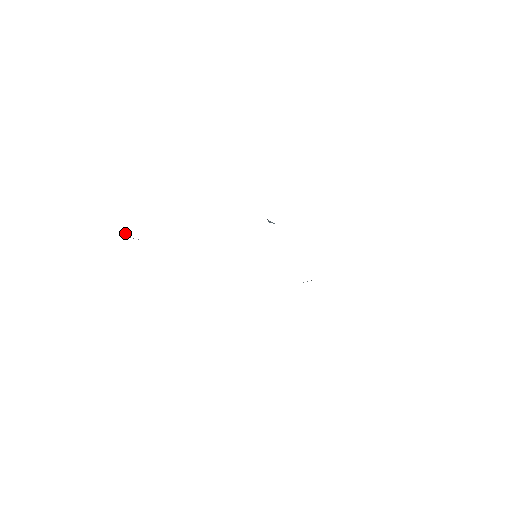
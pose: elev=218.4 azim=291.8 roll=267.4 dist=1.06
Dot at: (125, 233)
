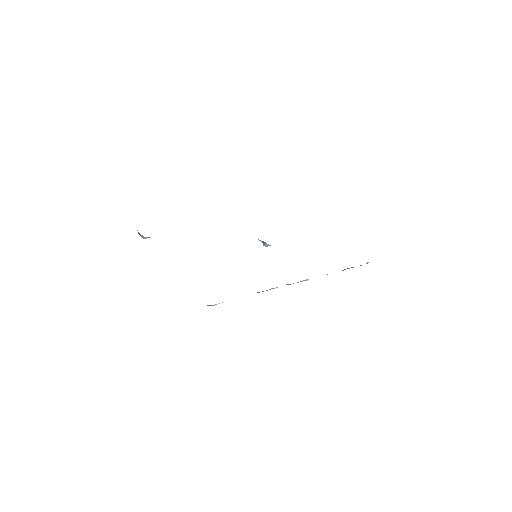
Dot at: (138, 232)
